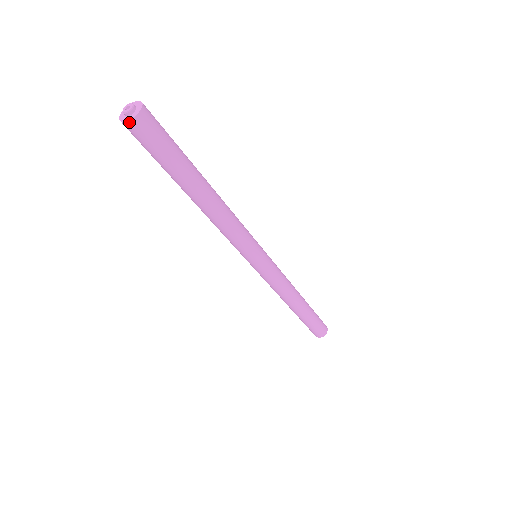
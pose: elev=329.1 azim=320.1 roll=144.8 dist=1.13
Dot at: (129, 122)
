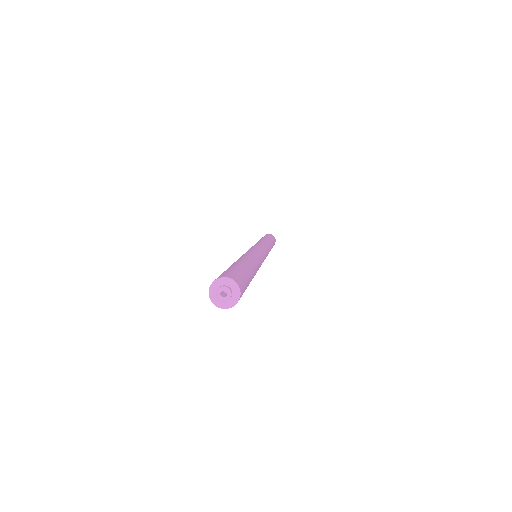
Dot at: occluded
